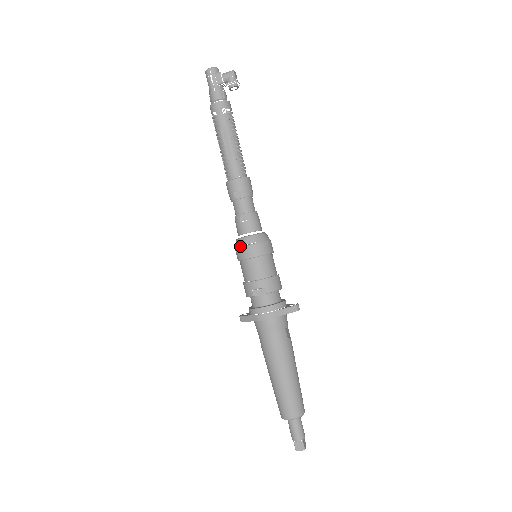
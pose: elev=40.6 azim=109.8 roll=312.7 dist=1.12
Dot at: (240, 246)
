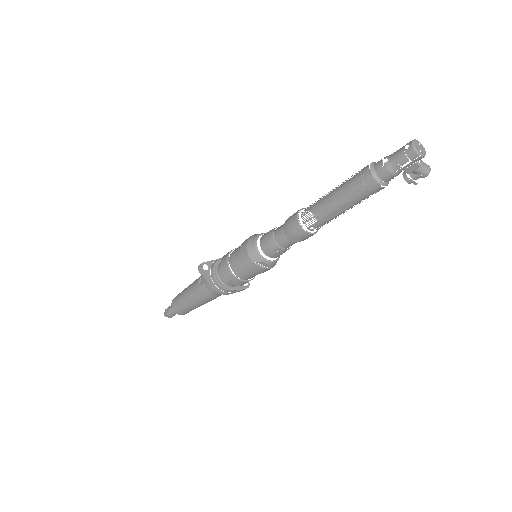
Dot at: occluded
